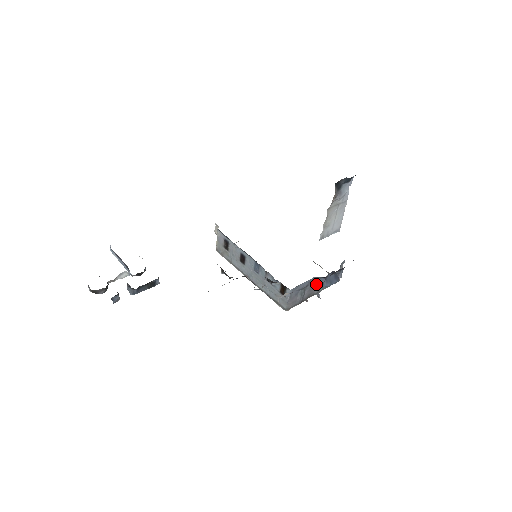
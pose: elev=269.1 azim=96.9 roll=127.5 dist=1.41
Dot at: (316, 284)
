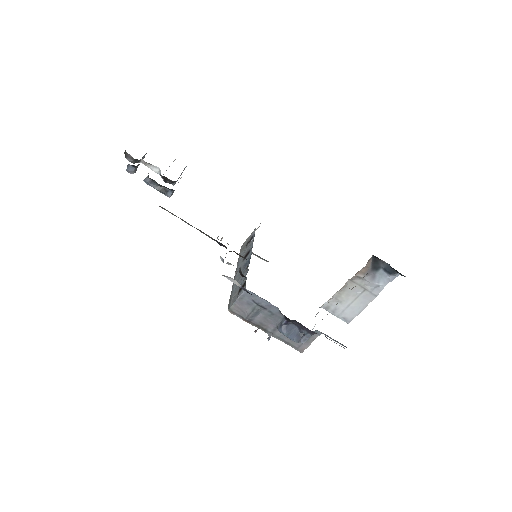
Dot at: (276, 321)
